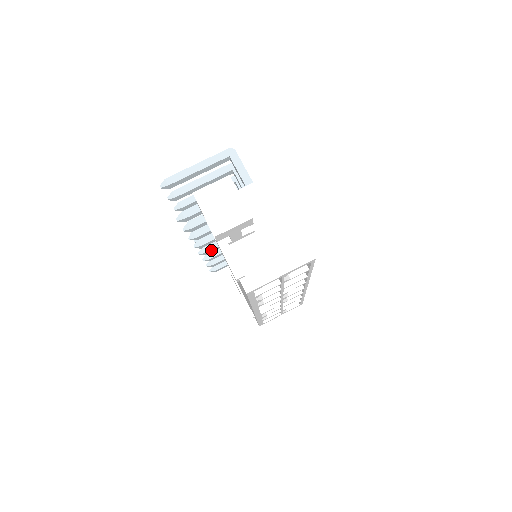
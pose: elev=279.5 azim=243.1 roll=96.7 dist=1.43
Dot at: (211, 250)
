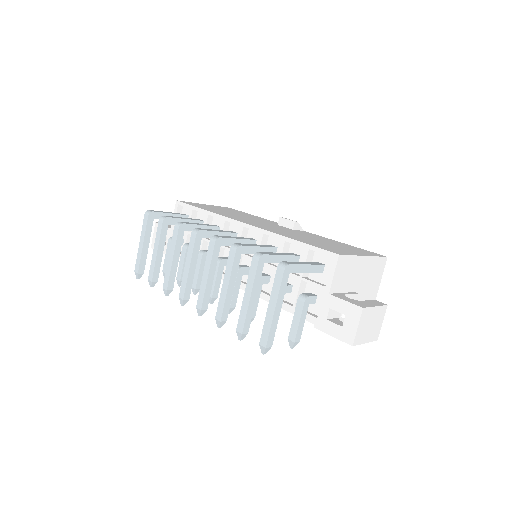
Dot at: (217, 291)
